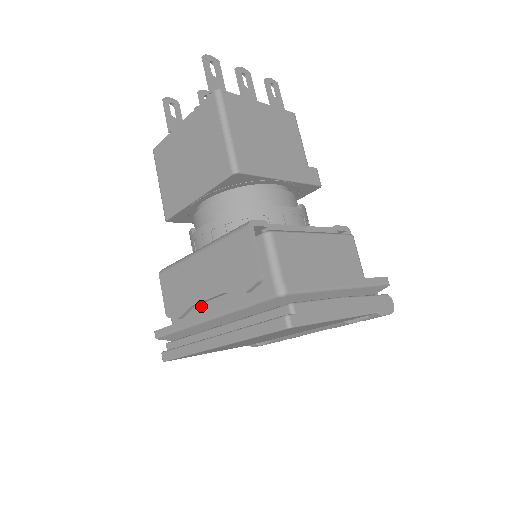
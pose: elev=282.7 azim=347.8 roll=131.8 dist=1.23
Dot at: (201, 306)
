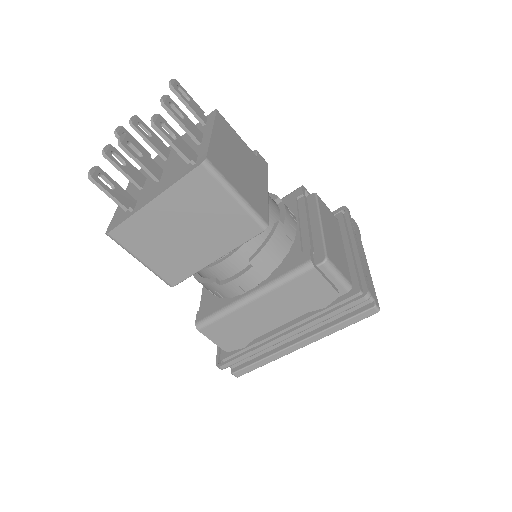
Dot at: occluded
